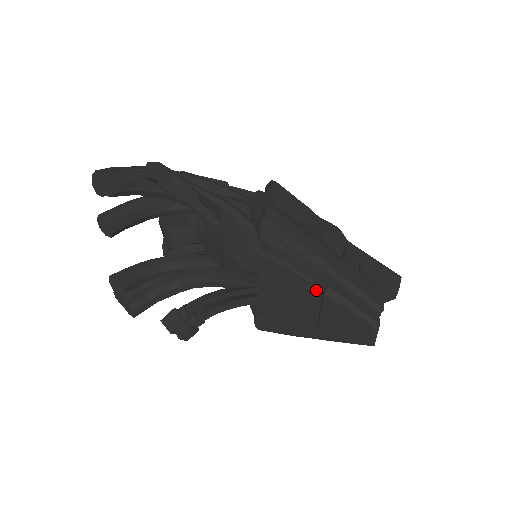
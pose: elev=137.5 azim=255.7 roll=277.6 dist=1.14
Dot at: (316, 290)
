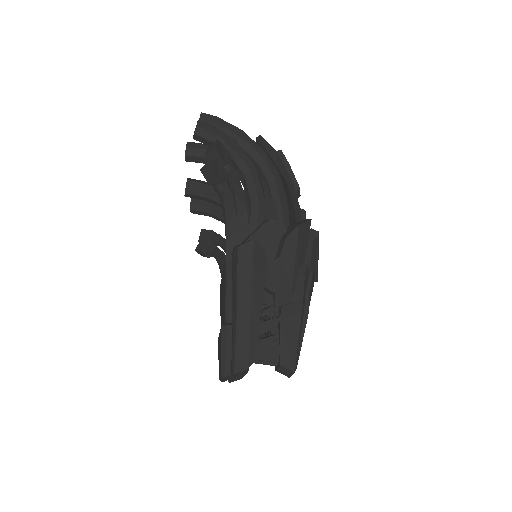
Dot at: (225, 318)
